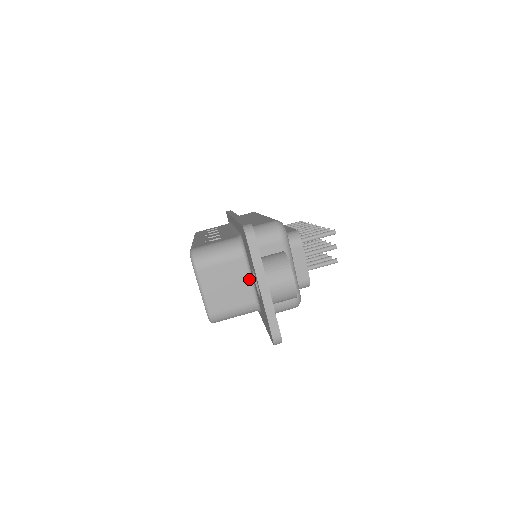
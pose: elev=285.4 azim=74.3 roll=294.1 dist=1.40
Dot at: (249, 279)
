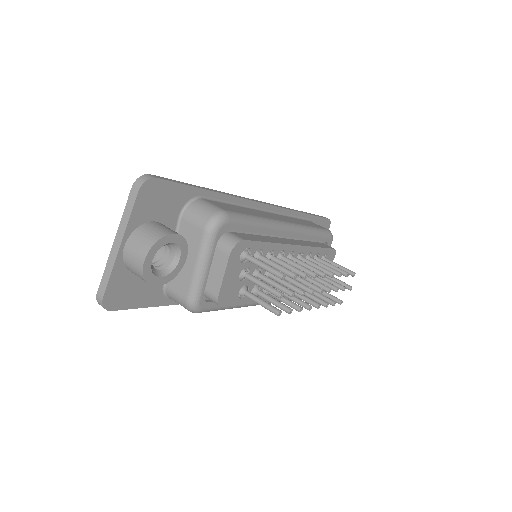
Dot at: occluded
